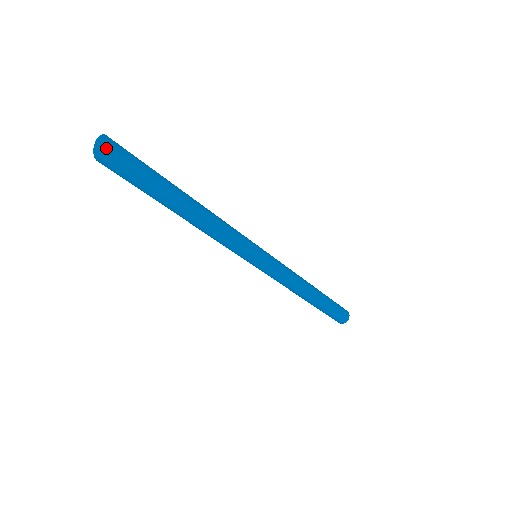
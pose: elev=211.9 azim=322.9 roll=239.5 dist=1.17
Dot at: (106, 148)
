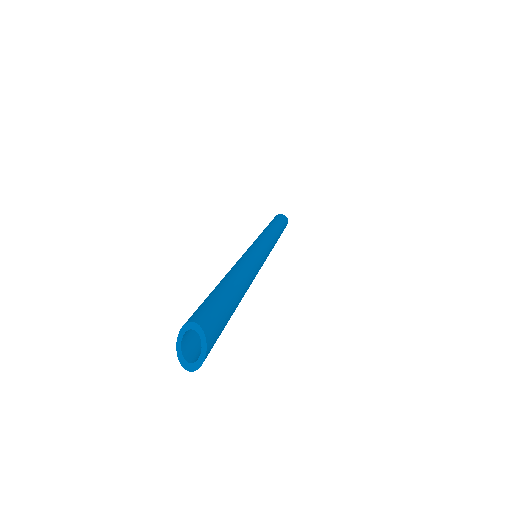
Dot at: occluded
